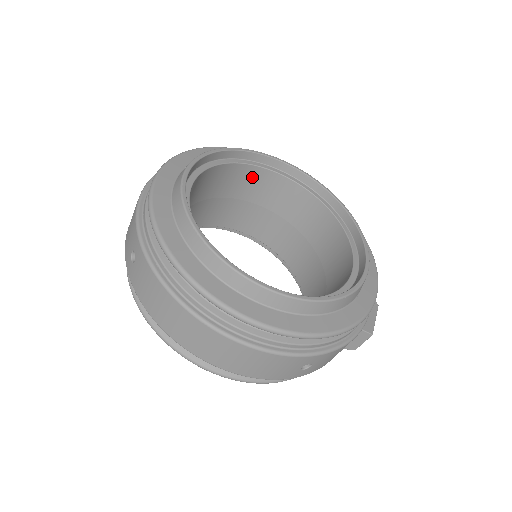
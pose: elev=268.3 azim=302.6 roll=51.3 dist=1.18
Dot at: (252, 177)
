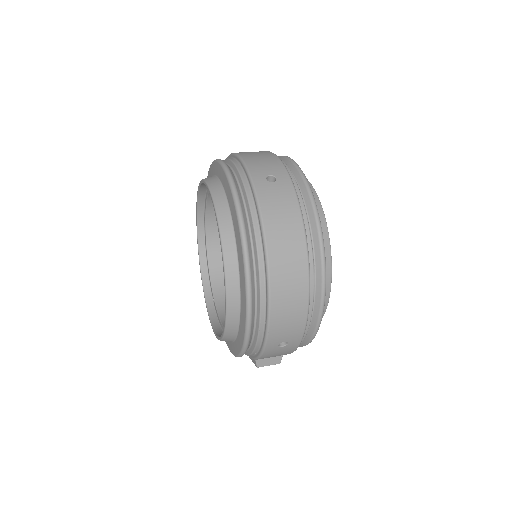
Dot at: occluded
